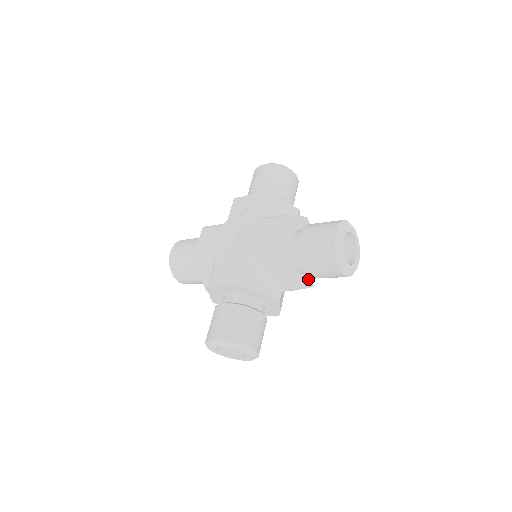
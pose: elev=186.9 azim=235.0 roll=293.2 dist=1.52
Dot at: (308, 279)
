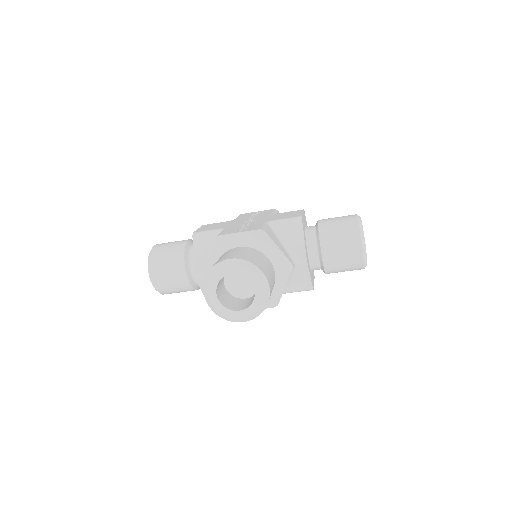
Dot at: (312, 279)
